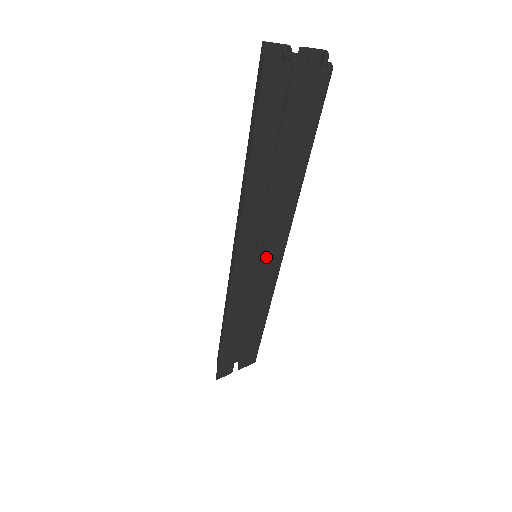
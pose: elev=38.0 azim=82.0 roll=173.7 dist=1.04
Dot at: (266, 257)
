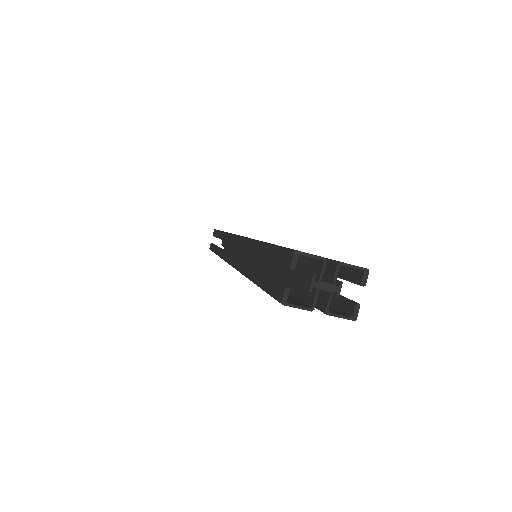
Dot at: occluded
